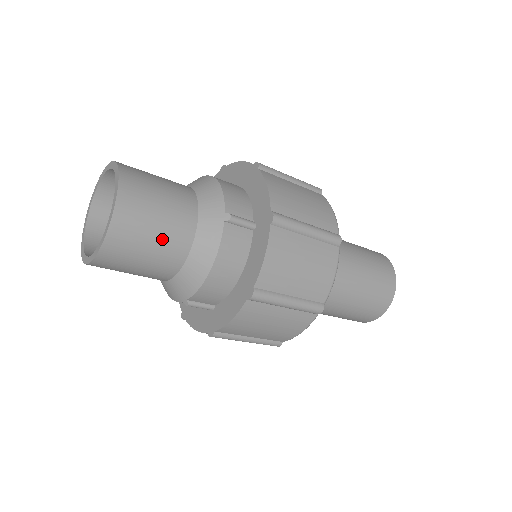
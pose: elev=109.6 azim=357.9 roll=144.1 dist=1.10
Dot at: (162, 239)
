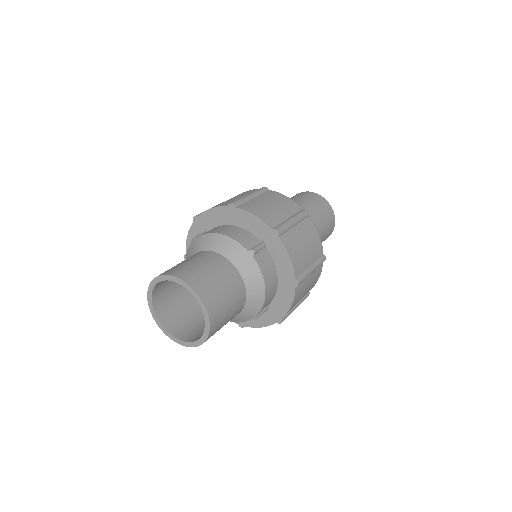
Dot at: (231, 296)
